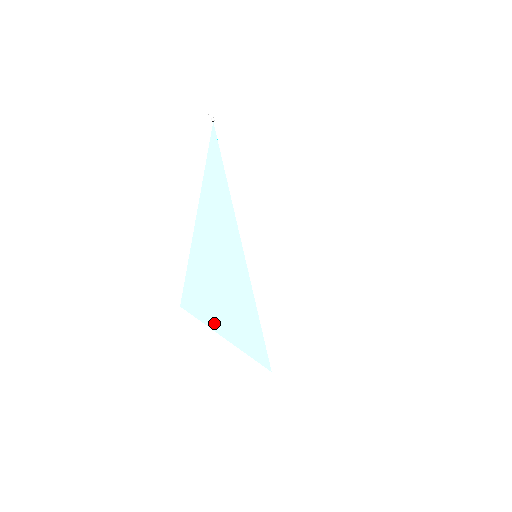
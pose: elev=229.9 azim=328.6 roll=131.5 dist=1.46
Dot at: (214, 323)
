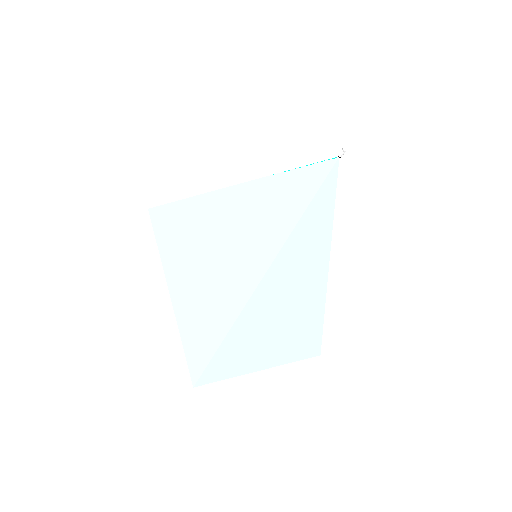
Dot at: (172, 278)
